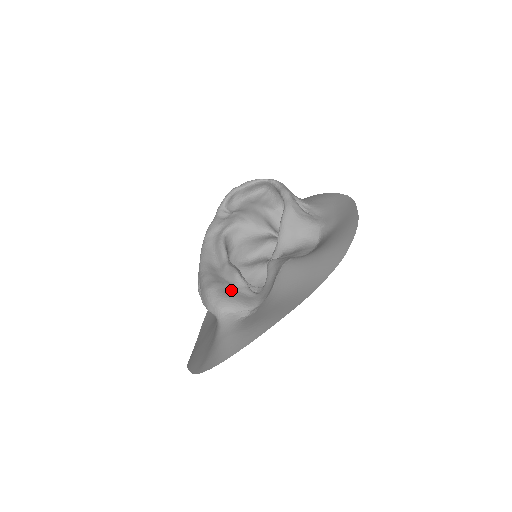
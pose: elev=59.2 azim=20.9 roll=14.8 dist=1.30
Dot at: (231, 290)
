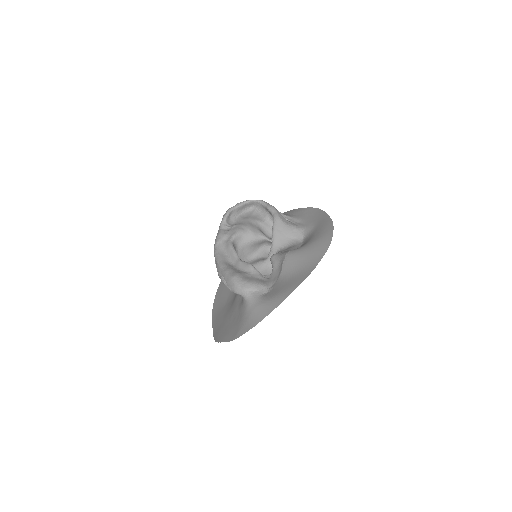
Dot at: (250, 277)
